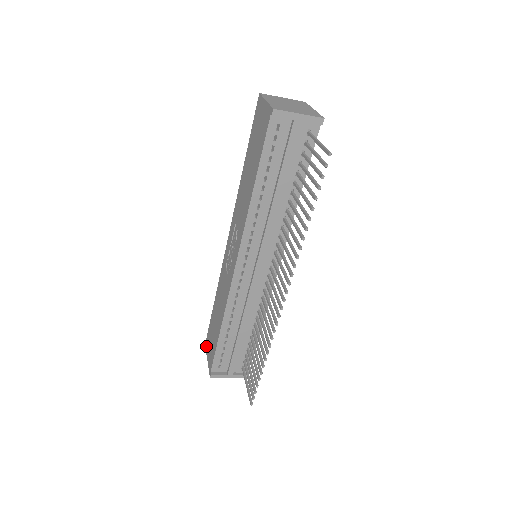
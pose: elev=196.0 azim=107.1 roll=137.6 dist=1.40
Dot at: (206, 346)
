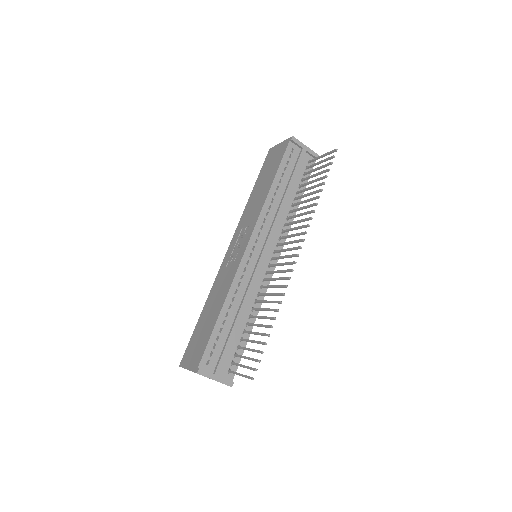
Dot at: (183, 362)
